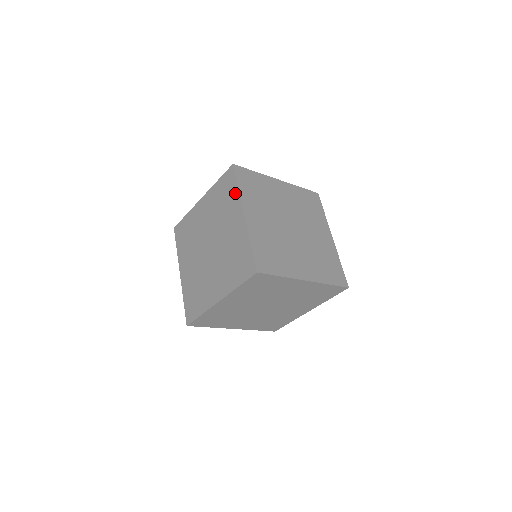
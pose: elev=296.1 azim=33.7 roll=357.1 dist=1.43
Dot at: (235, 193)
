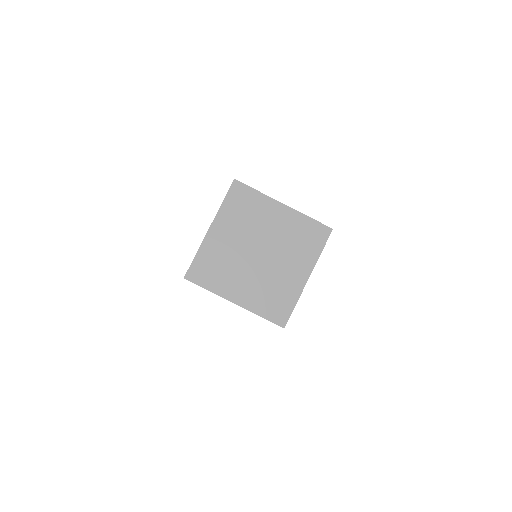
Dot at: occluded
